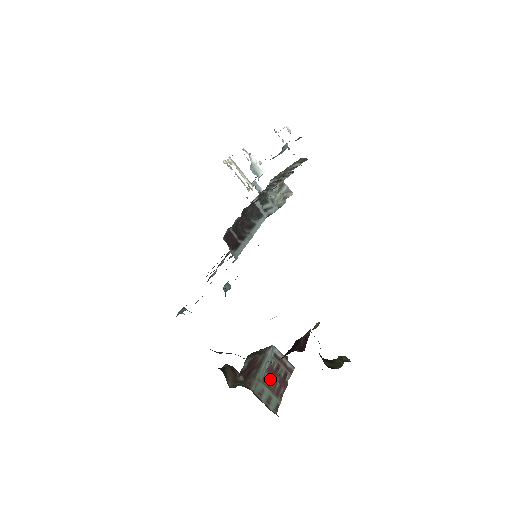
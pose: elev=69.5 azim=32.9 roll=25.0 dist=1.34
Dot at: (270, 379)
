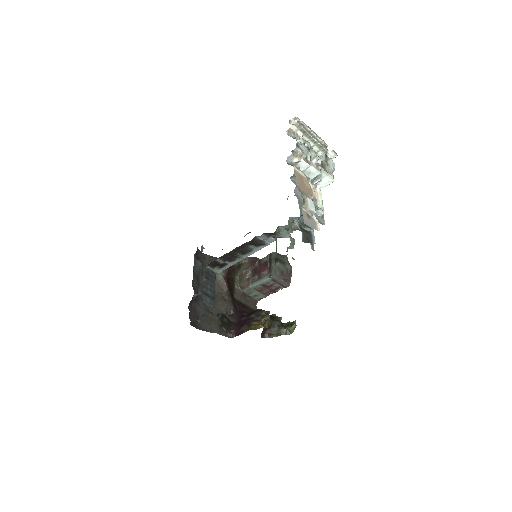
Dot at: (261, 288)
